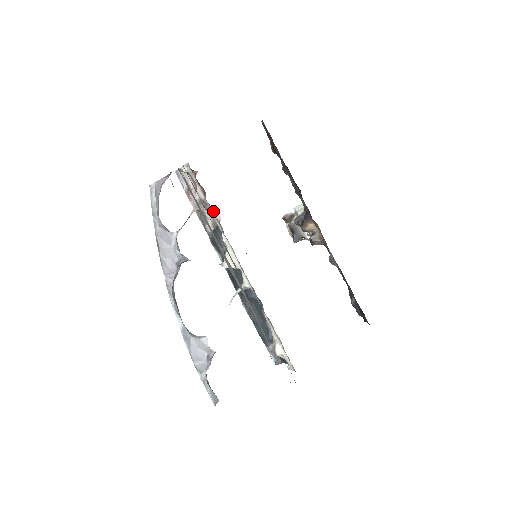
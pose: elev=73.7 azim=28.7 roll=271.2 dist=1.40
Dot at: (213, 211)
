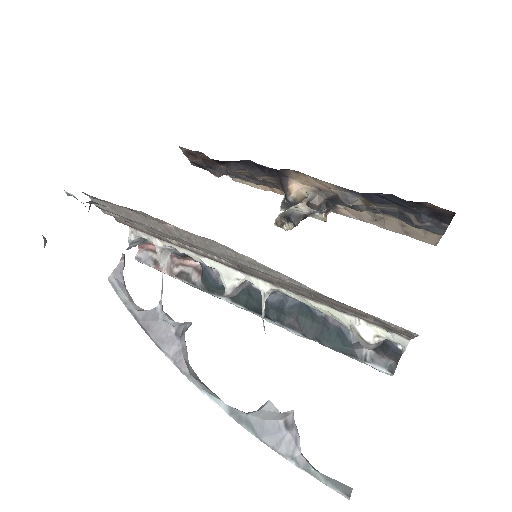
Dot at: (190, 261)
